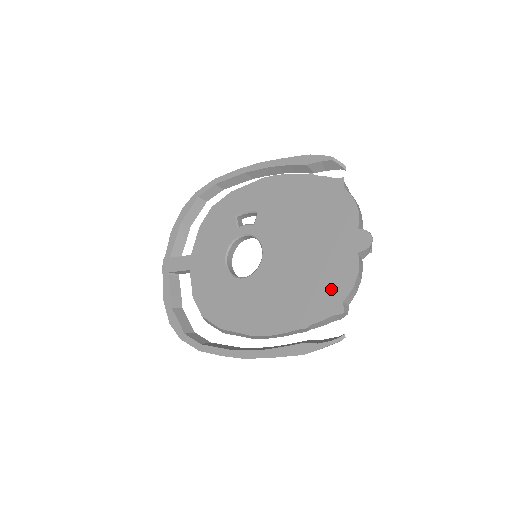
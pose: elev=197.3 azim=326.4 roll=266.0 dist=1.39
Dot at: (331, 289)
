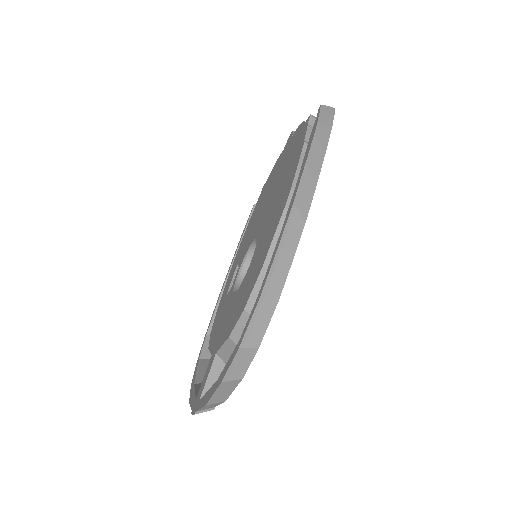
Dot at: (296, 141)
